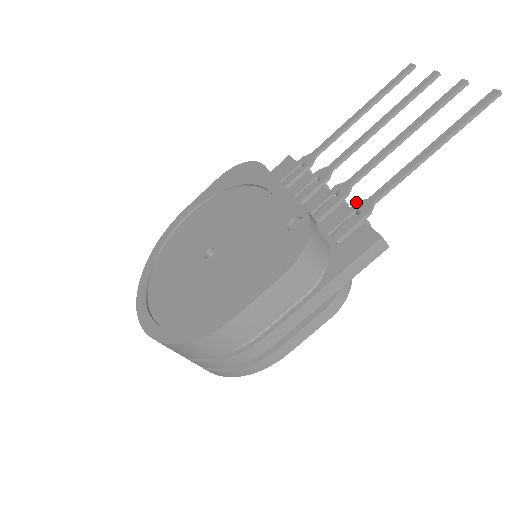
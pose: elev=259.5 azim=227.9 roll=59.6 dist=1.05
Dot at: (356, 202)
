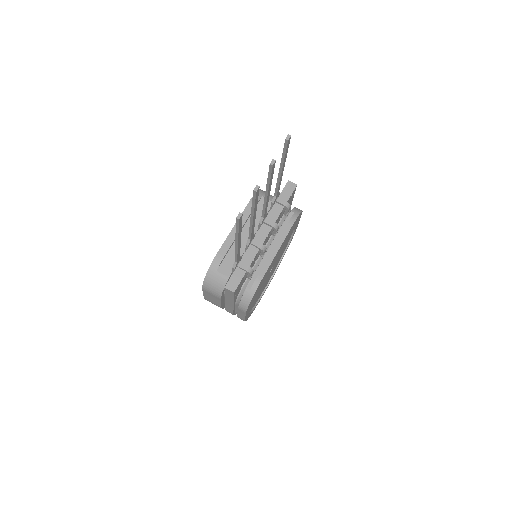
Dot at: occluded
